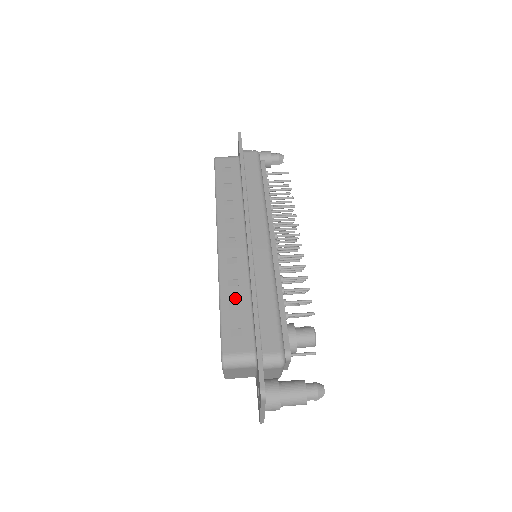
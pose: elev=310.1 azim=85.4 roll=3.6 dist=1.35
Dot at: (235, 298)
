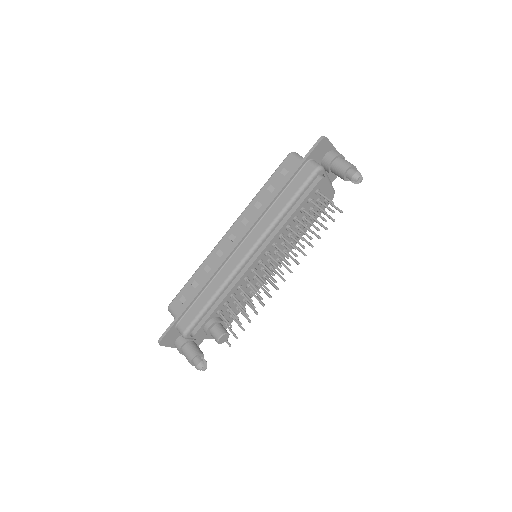
Dot at: (199, 279)
